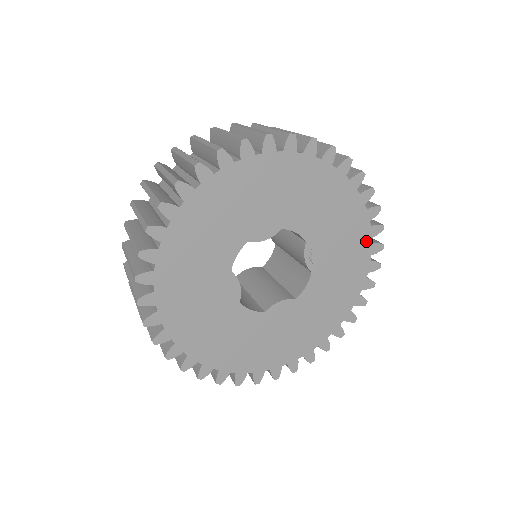
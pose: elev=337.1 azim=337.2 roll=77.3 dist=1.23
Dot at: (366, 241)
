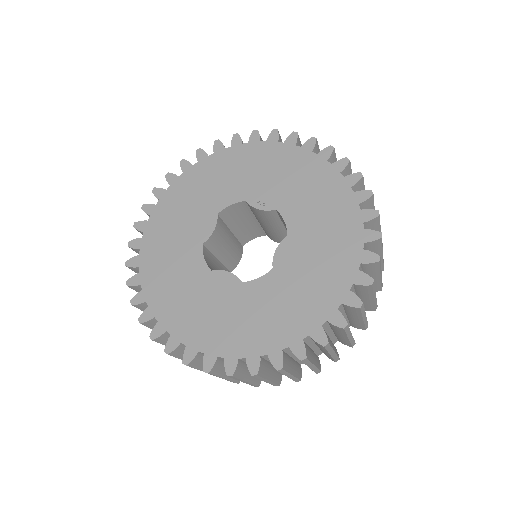
Dot at: (294, 152)
